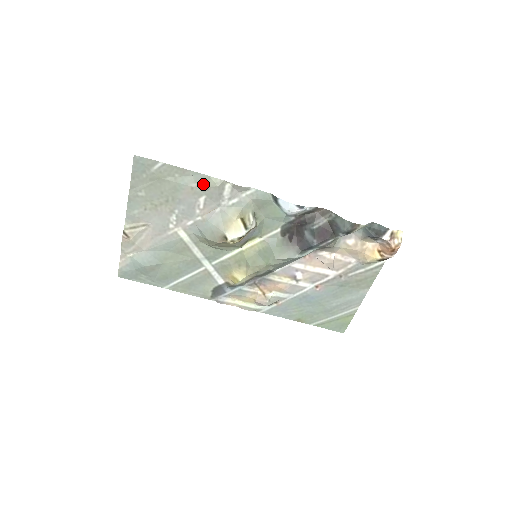
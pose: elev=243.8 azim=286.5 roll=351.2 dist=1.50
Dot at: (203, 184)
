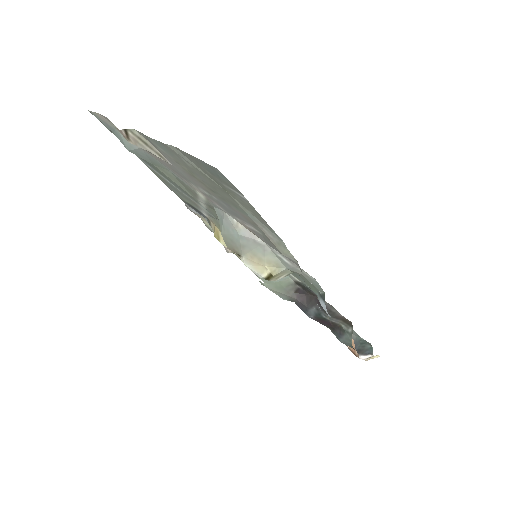
Dot at: (271, 237)
